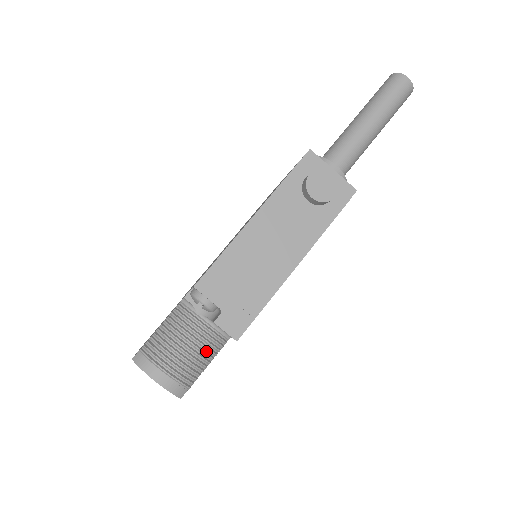
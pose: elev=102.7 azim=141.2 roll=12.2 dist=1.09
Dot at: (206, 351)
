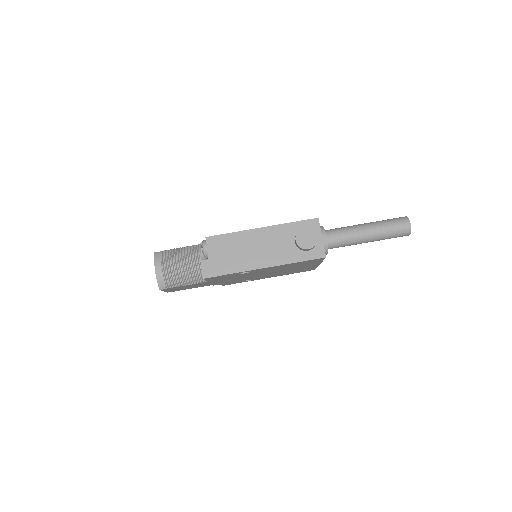
Dot at: (189, 277)
